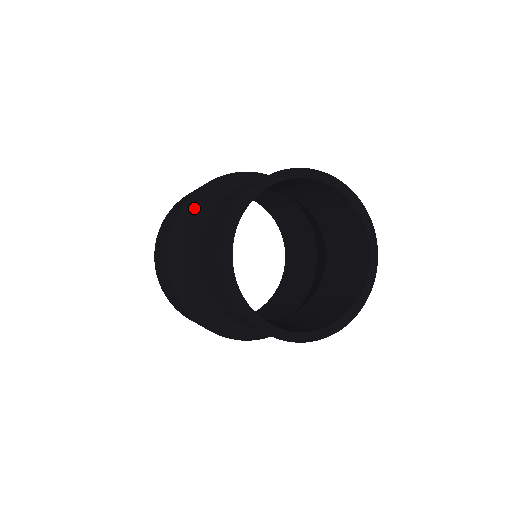
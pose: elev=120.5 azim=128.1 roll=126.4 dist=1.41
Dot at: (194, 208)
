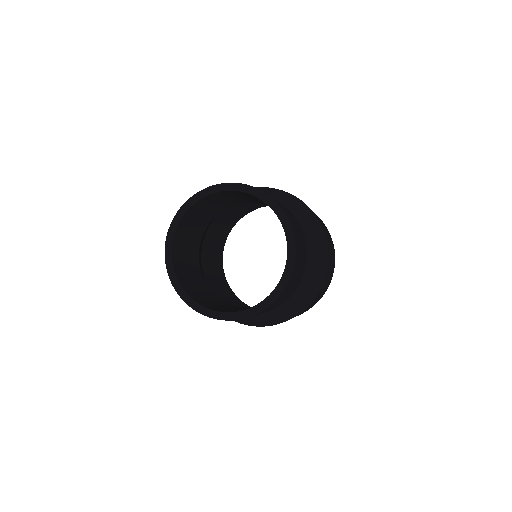
Dot at: occluded
